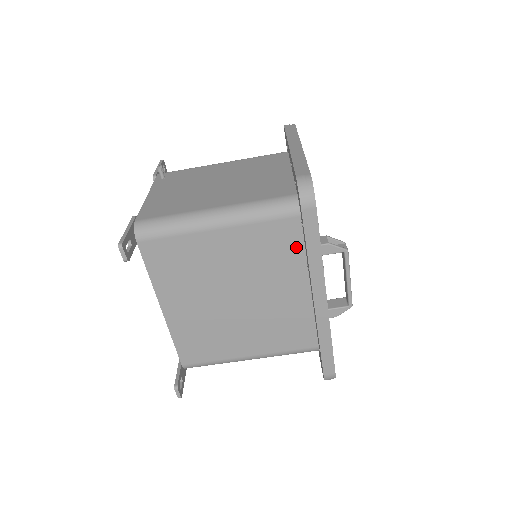
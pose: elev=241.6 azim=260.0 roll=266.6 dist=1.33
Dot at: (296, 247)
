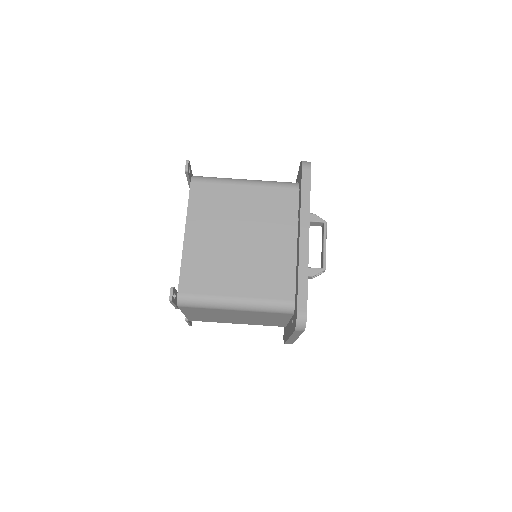
Dot at: (292, 209)
